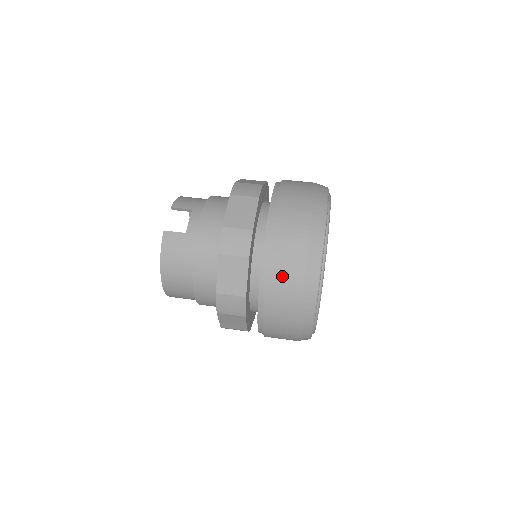
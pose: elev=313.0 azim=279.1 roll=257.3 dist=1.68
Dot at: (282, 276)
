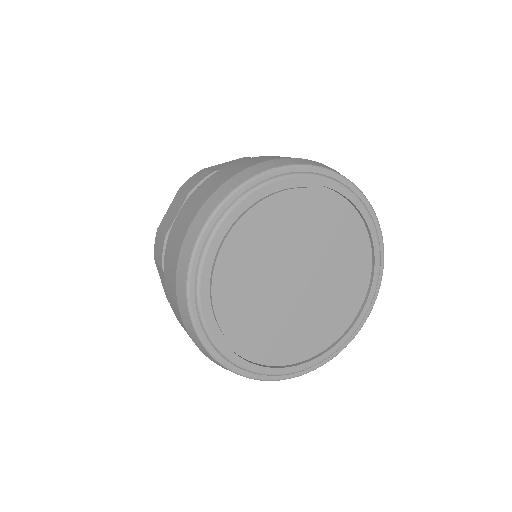
Dot at: (171, 297)
